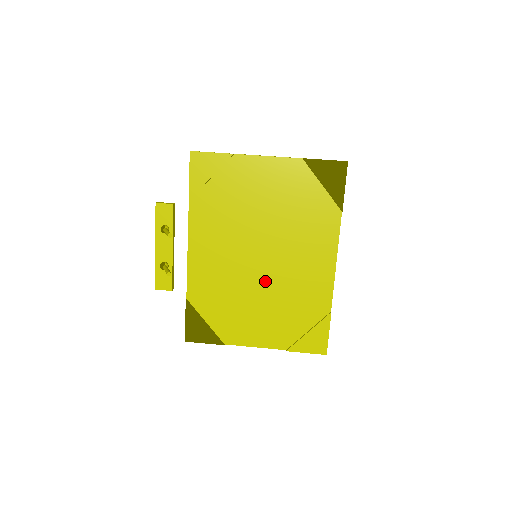
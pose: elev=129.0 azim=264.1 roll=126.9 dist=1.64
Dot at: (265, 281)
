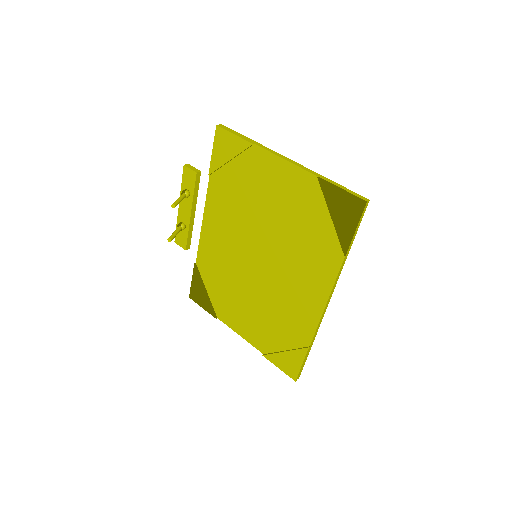
Dot at: (258, 284)
